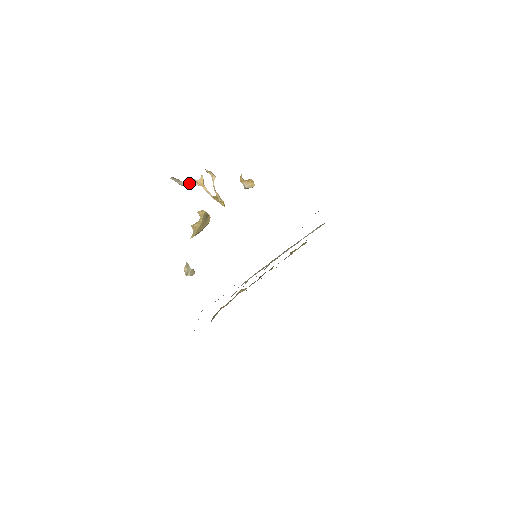
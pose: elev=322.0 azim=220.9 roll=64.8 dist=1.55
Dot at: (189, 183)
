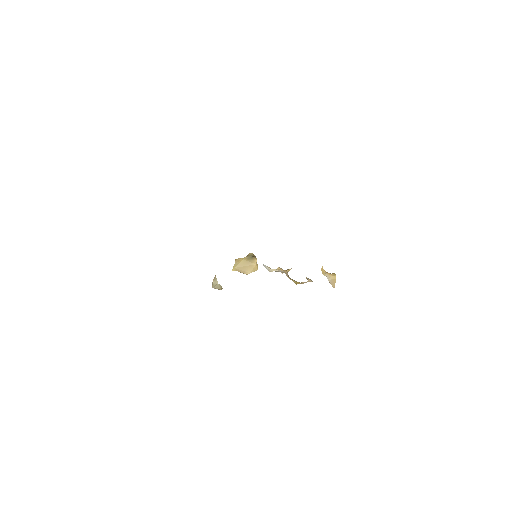
Dot at: (277, 271)
